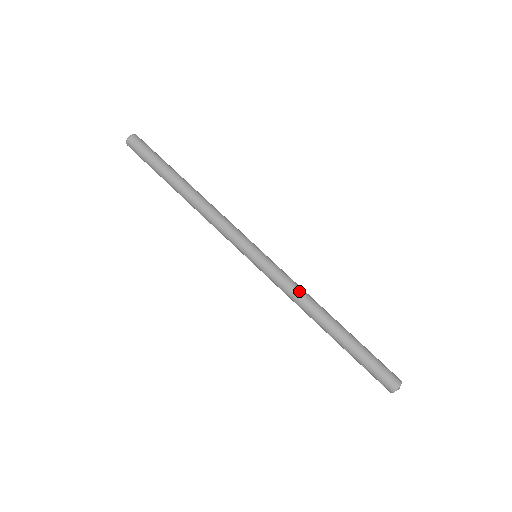
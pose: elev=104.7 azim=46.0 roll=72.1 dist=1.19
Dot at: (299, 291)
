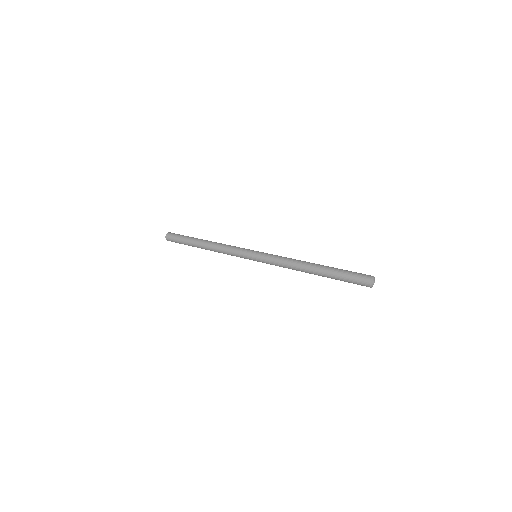
Dot at: (286, 260)
